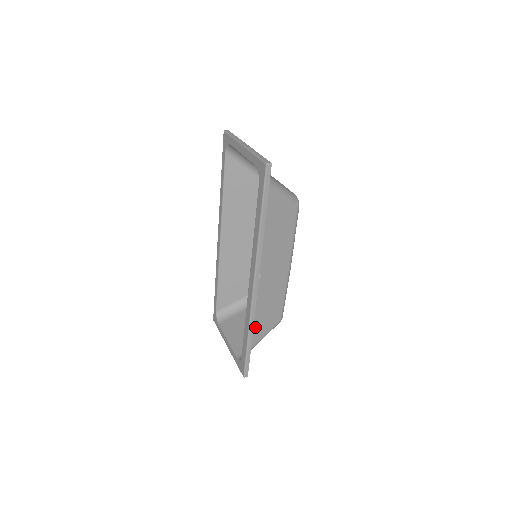
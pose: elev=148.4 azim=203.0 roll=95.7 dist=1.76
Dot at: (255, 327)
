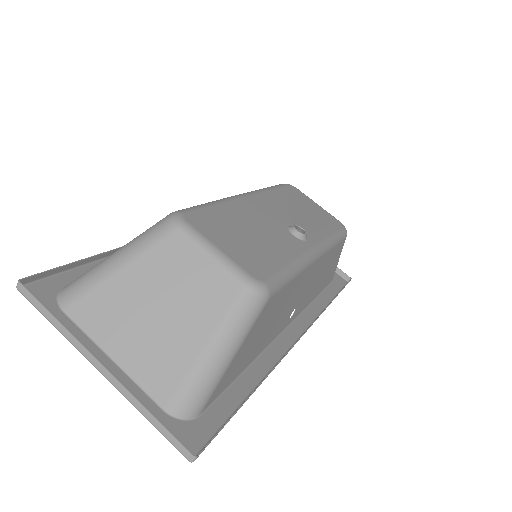
Dot at: (325, 279)
